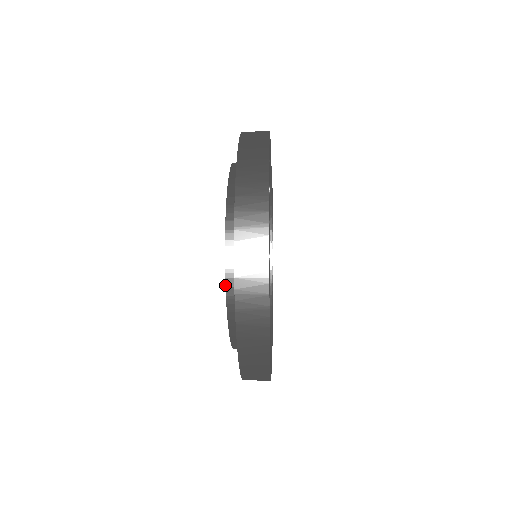
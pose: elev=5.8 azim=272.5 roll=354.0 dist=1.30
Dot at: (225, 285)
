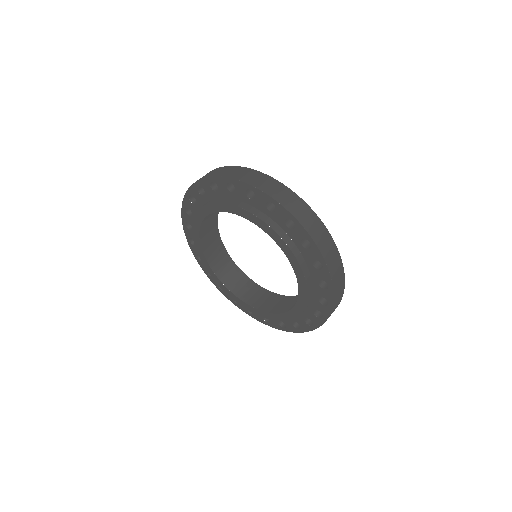
Dot at: occluded
